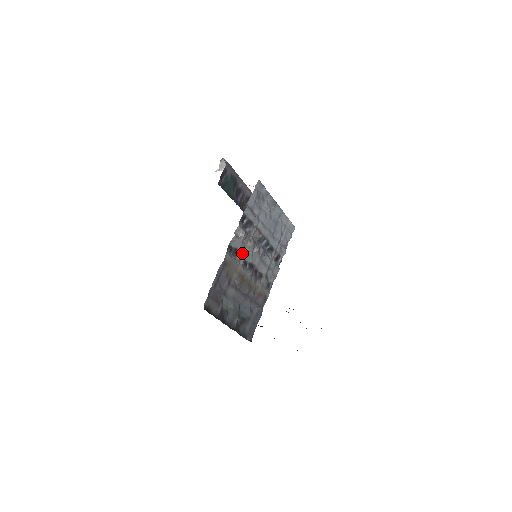
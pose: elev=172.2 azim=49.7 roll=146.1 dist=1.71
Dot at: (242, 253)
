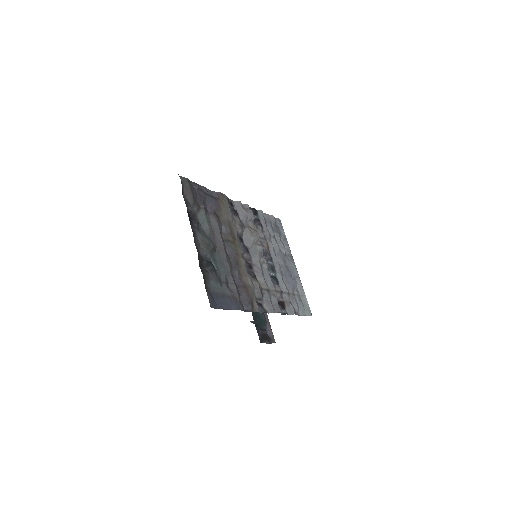
Dot at: (242, 226)
